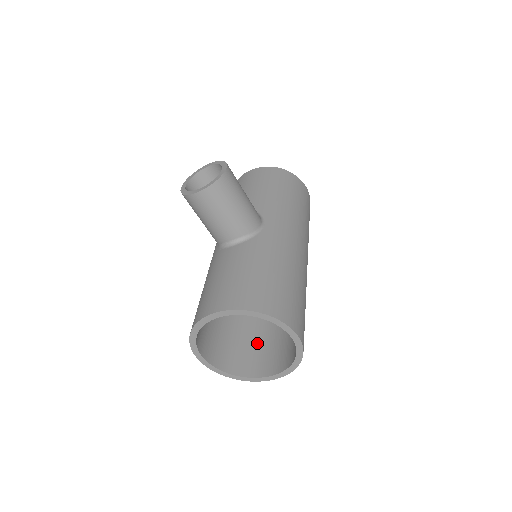
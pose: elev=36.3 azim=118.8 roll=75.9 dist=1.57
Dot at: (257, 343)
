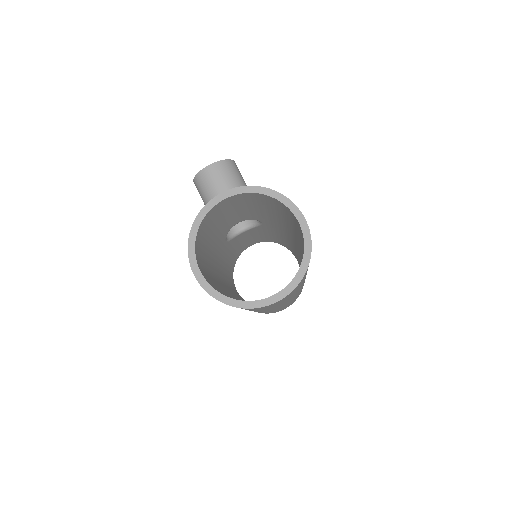
Dot at: occluded
